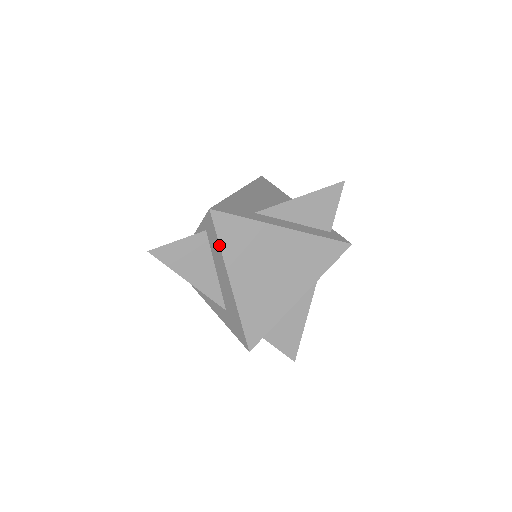
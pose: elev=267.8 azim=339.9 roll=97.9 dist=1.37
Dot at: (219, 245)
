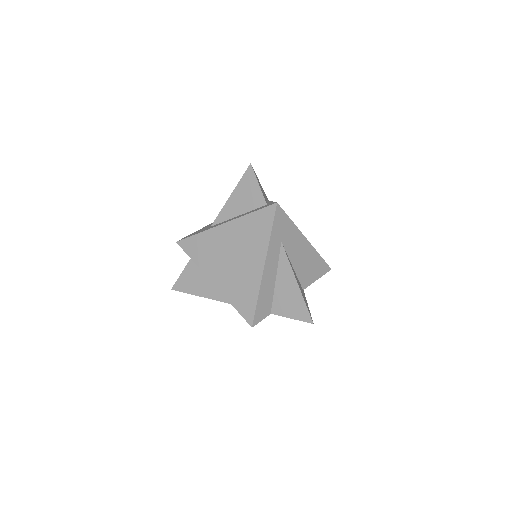
Dot at: (193, 261)
